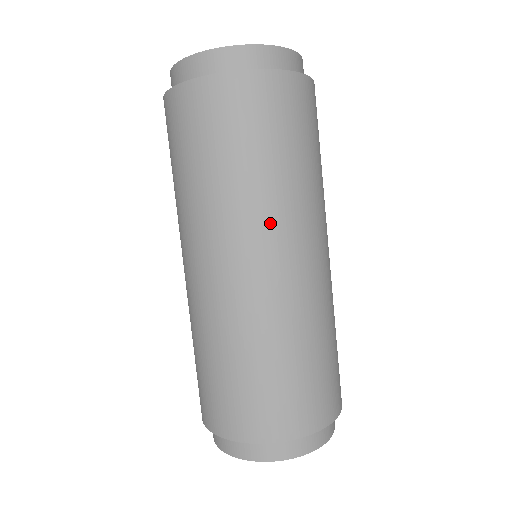
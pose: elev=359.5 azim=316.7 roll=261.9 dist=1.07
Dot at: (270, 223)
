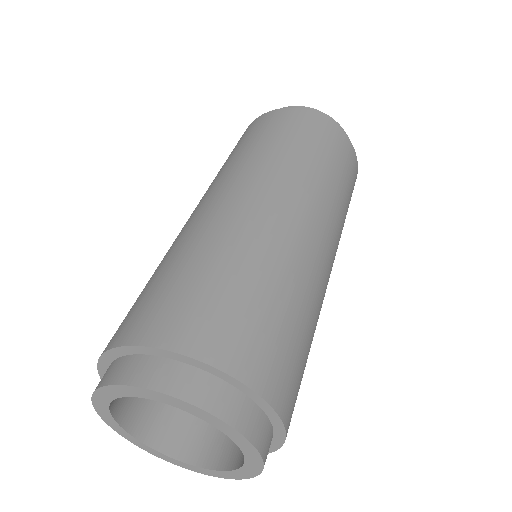
Dot at: (314, 196)
